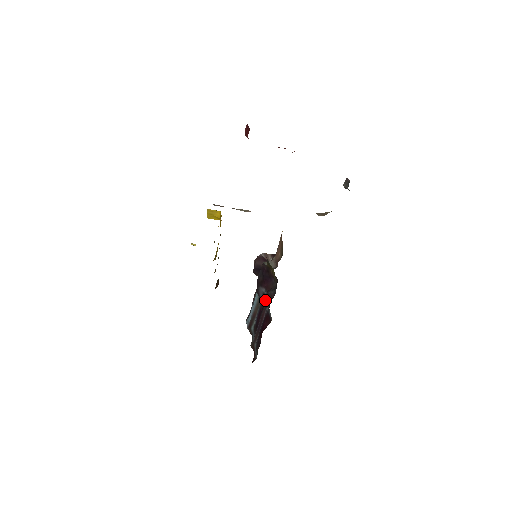
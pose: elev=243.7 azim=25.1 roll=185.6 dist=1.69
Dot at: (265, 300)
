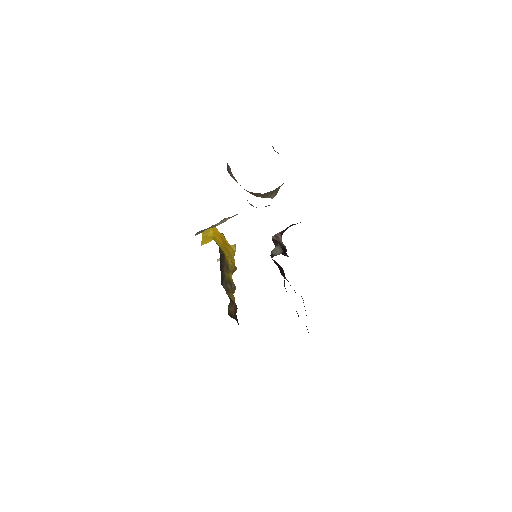
Dot at: occluded
